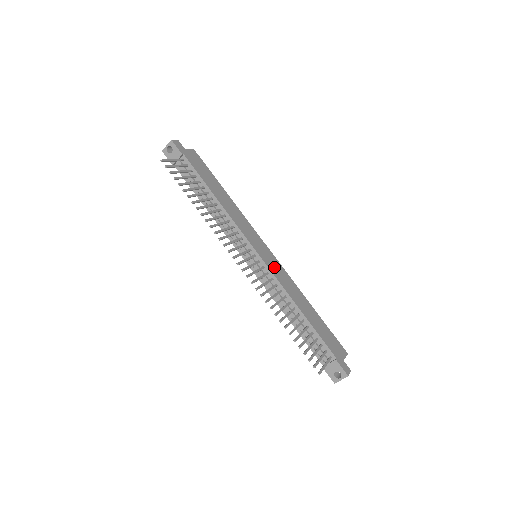
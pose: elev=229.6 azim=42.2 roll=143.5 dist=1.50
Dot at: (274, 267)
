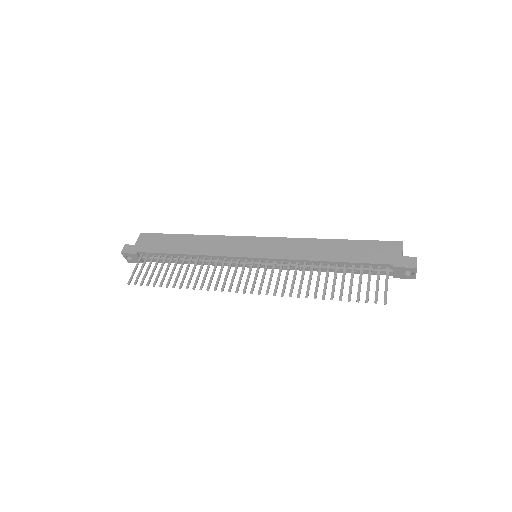
Dot at: (275, 250)
